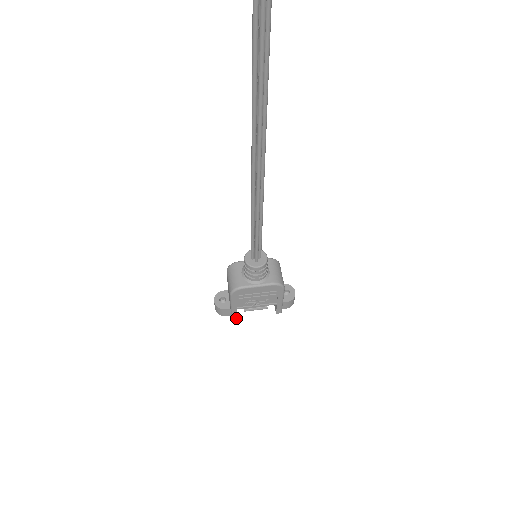
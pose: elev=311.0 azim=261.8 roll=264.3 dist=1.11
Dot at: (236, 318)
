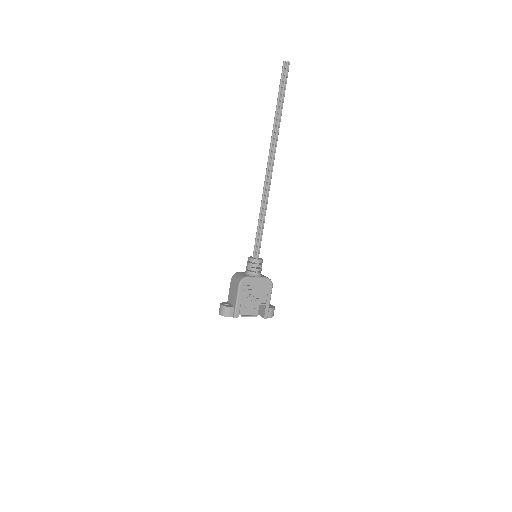
Dot at: occluded
